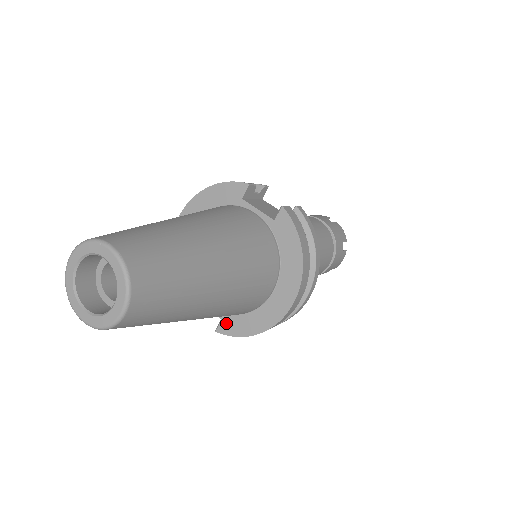
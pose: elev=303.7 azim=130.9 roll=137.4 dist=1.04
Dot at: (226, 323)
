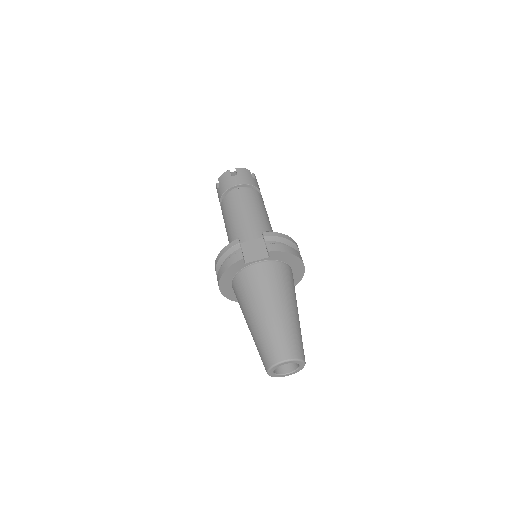
Dot at: occluded
